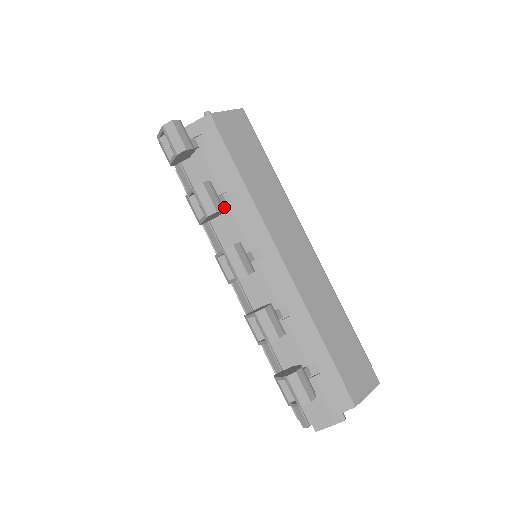
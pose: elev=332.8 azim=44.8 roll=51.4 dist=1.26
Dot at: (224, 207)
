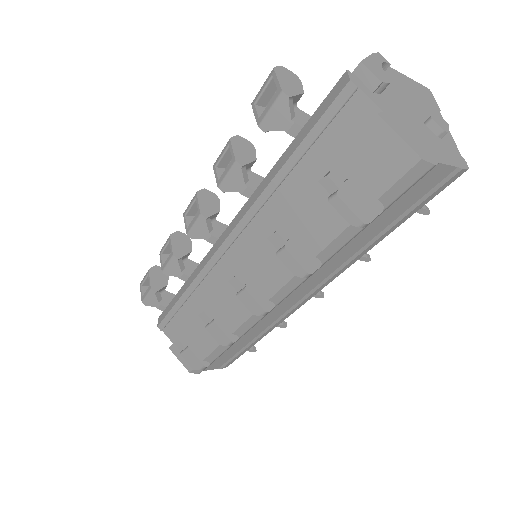
Dot at: occluded
